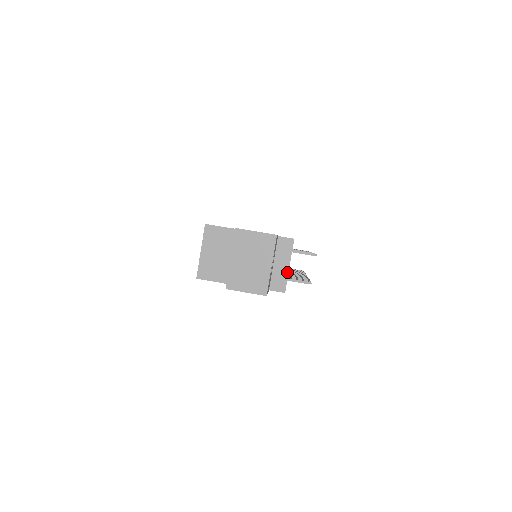
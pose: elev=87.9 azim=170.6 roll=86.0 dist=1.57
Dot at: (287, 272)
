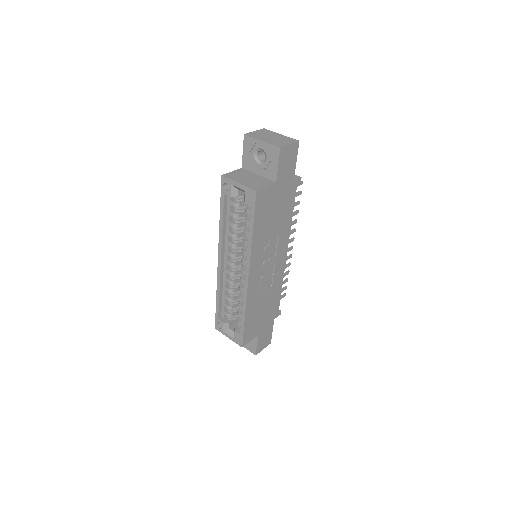
Dot at: occluded
